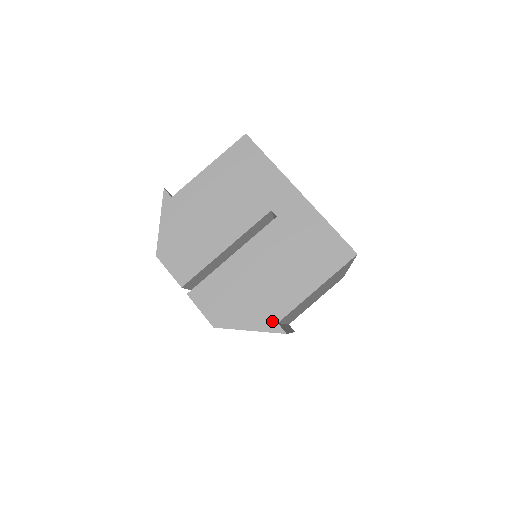
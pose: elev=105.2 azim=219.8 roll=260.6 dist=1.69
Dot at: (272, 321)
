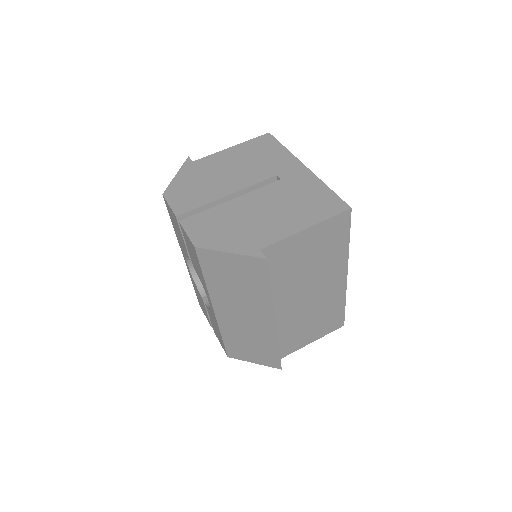
Dot at: (255, 247)
